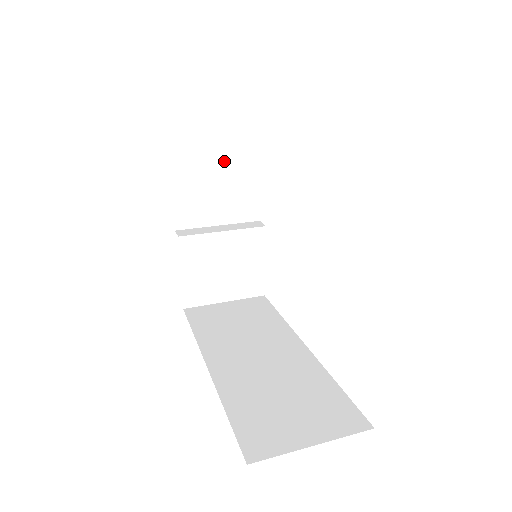
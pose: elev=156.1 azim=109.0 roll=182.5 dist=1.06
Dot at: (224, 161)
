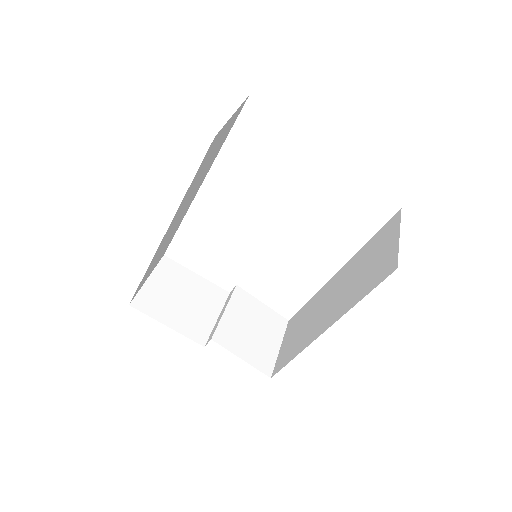
Dot at: (174, 287)
